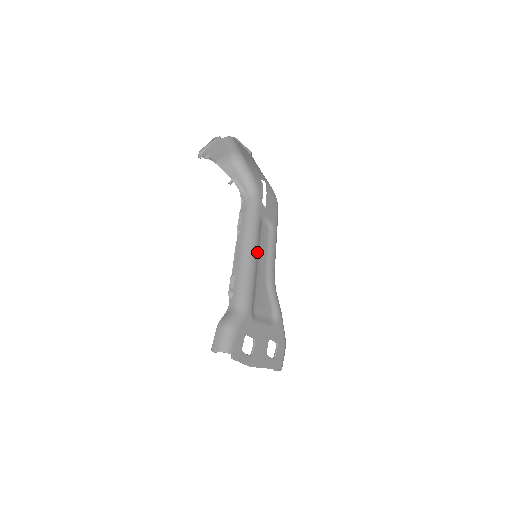
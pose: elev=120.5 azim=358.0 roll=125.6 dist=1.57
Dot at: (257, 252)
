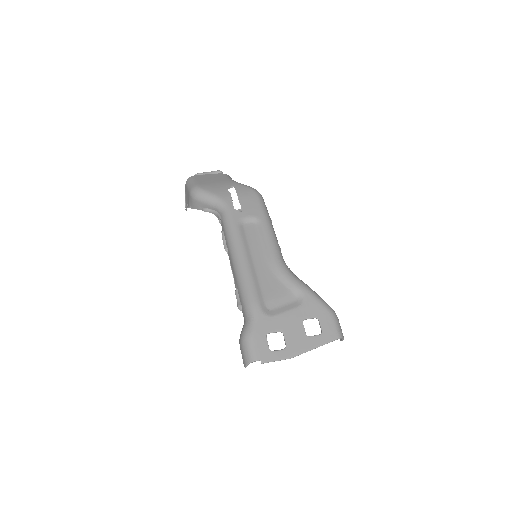
Dot at: (247, 255)
